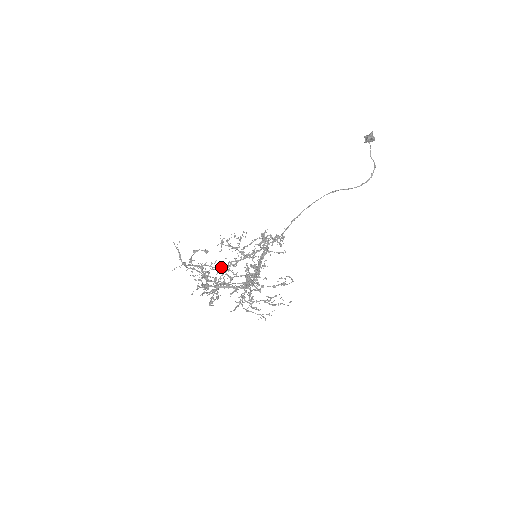
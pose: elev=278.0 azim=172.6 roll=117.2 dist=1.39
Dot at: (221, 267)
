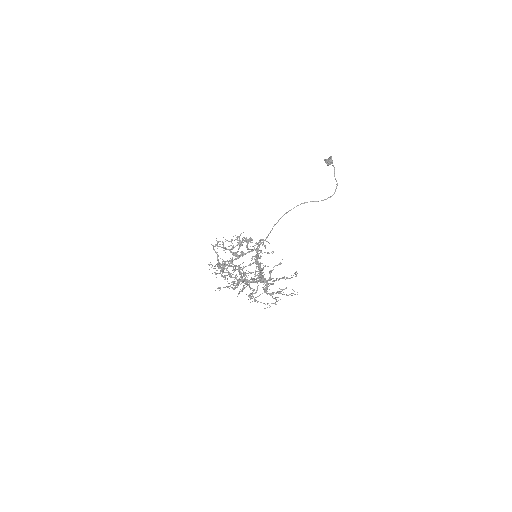
Dot at: (236, 266)
